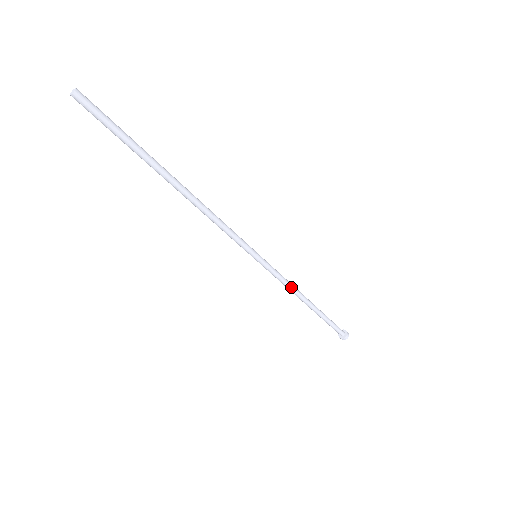
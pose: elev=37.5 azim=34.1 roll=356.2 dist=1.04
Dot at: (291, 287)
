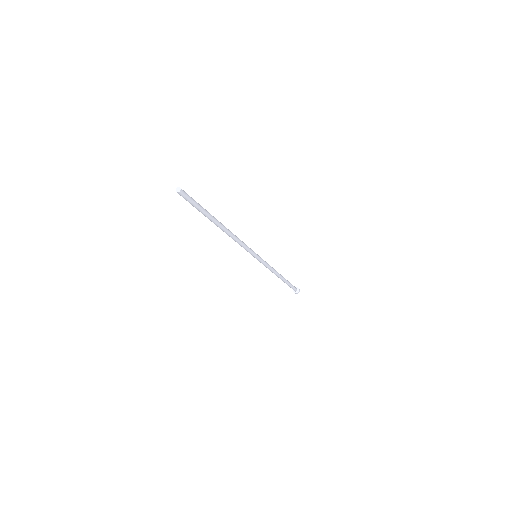
Dot at: (273, 269)
